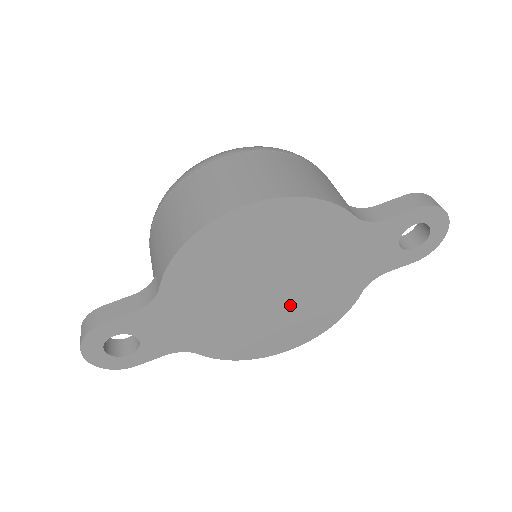
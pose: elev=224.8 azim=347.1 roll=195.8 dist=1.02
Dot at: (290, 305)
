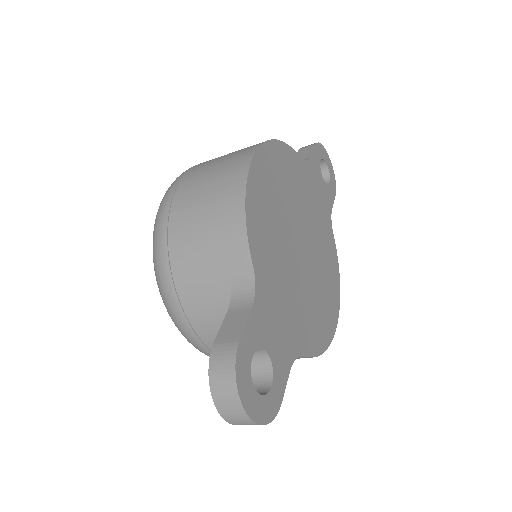
Dot at: (315, 261)
